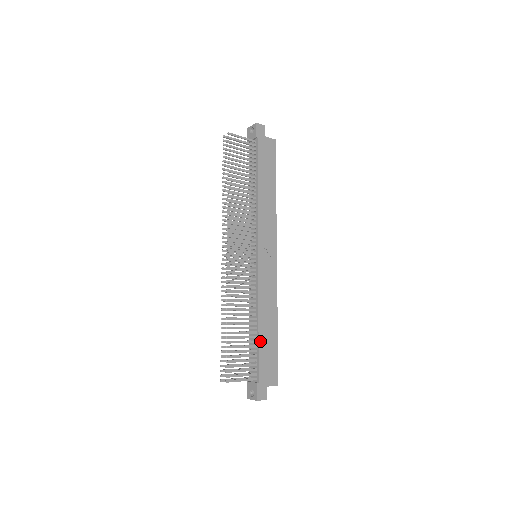
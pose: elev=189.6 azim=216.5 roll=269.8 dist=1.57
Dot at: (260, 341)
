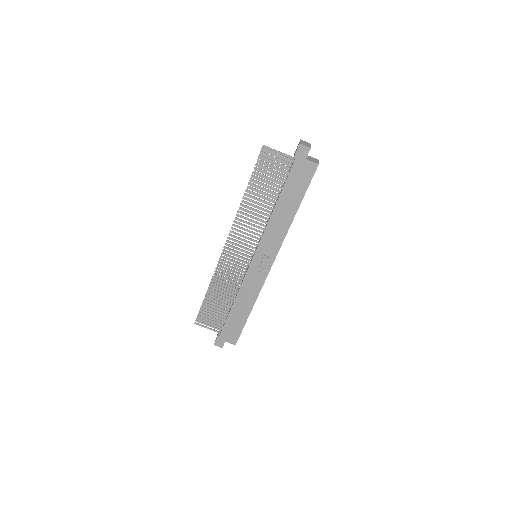
Dot at: (230, 314)
